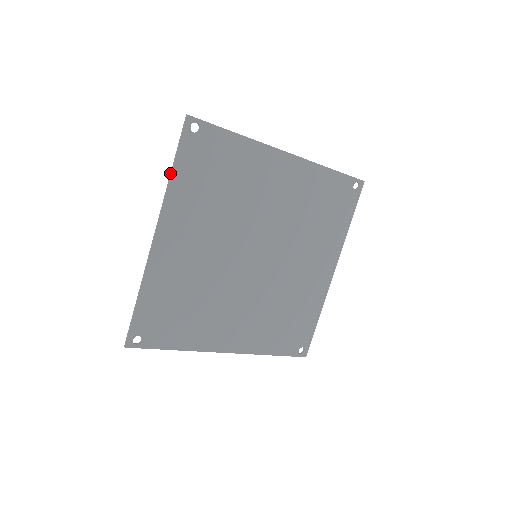
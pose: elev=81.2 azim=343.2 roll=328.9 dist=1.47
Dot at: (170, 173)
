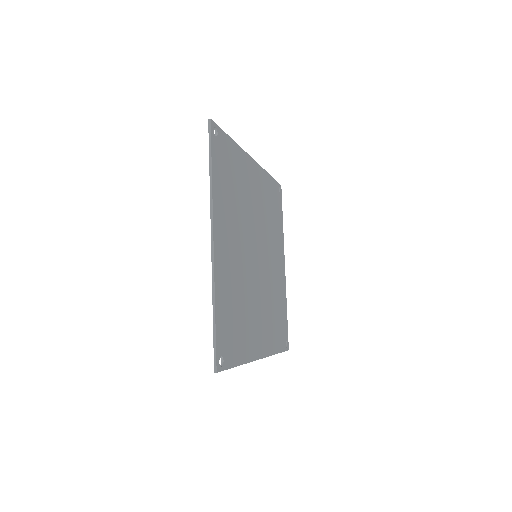
Dot at: occluded
